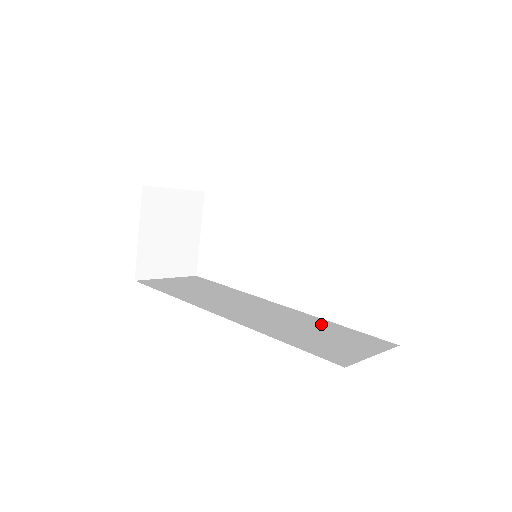
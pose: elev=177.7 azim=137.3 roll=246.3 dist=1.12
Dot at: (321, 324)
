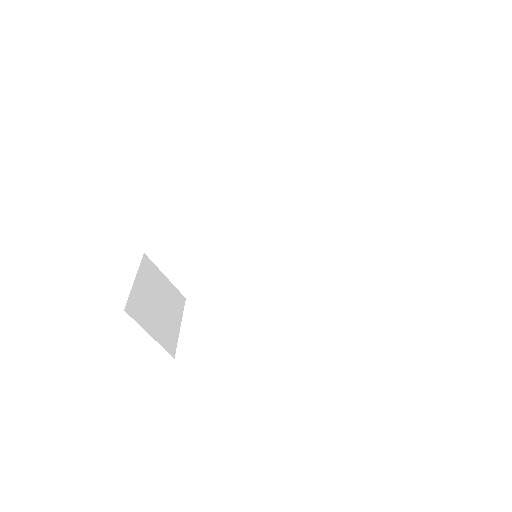
Dot at: occluded
